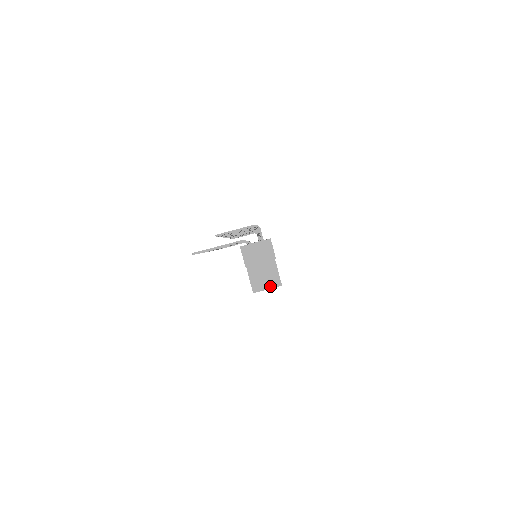
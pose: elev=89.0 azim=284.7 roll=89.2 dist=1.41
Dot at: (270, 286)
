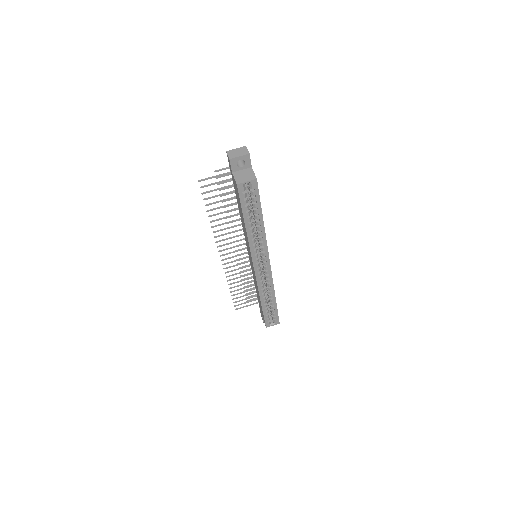
Dot at: (249, 180)
